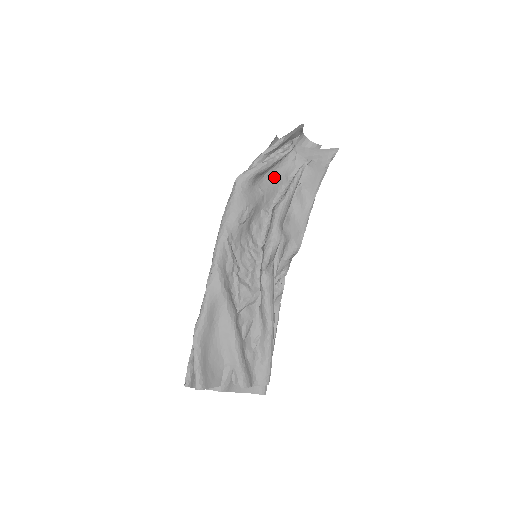
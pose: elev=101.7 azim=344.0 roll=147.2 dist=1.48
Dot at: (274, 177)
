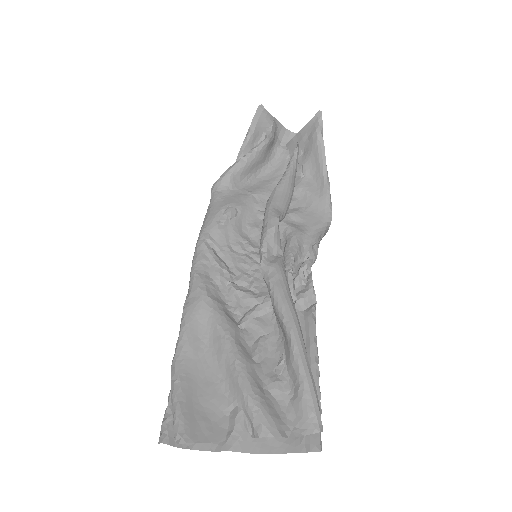
Dot at: (268, 180)
